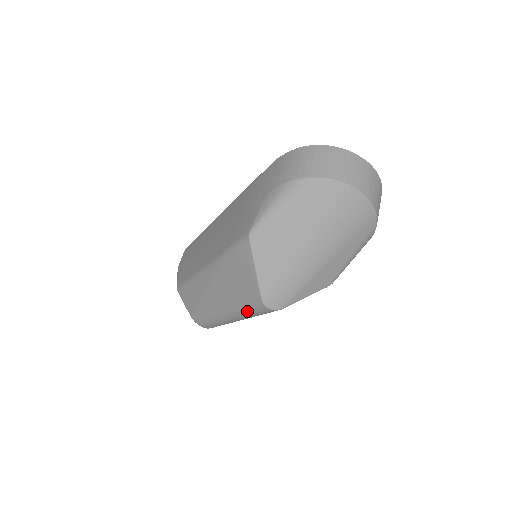
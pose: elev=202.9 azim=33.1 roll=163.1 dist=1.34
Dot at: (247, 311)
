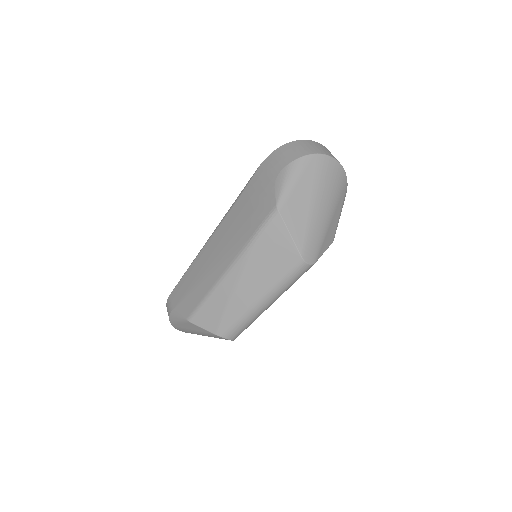
Dot at: (286, 280)
